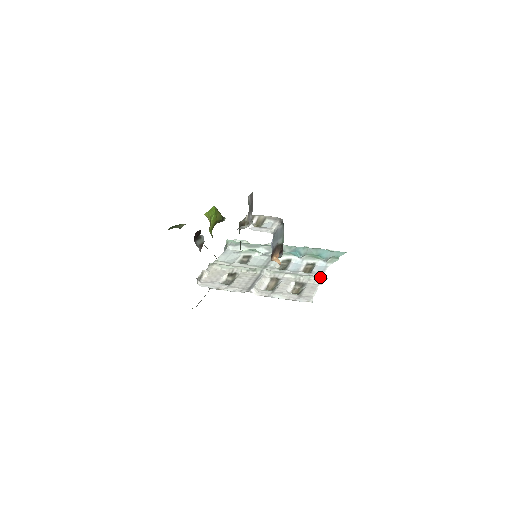
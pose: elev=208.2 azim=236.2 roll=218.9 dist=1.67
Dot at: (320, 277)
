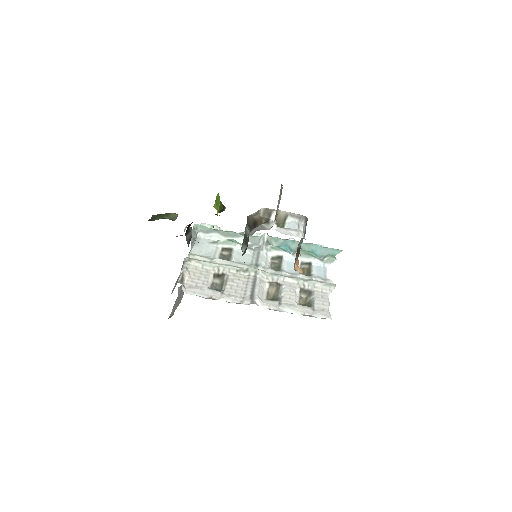
Dot at: (327, 283)
